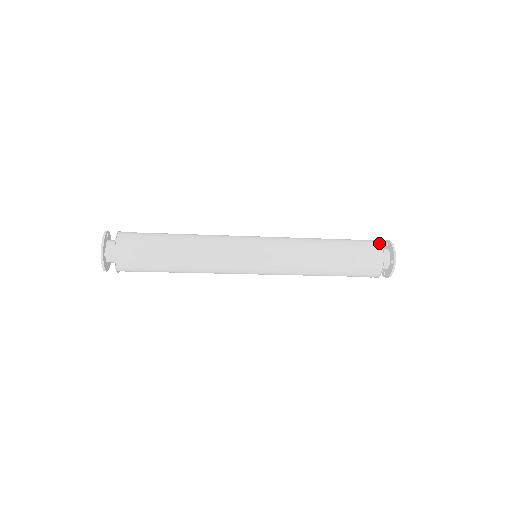
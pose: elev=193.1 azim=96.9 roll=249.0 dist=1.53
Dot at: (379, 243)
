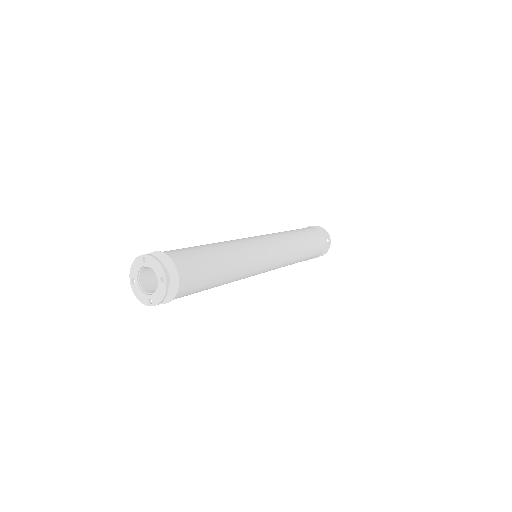
Dot at: (315, 228)
